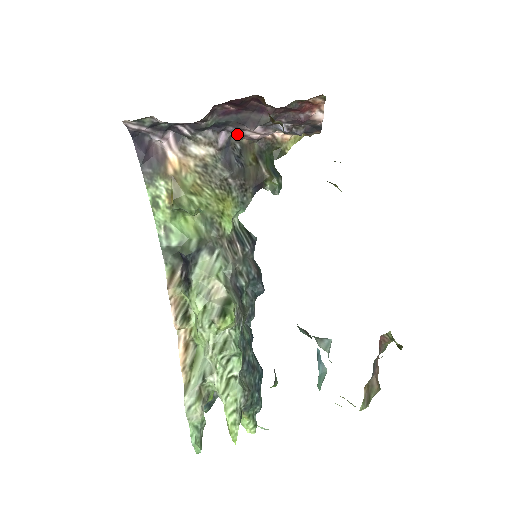
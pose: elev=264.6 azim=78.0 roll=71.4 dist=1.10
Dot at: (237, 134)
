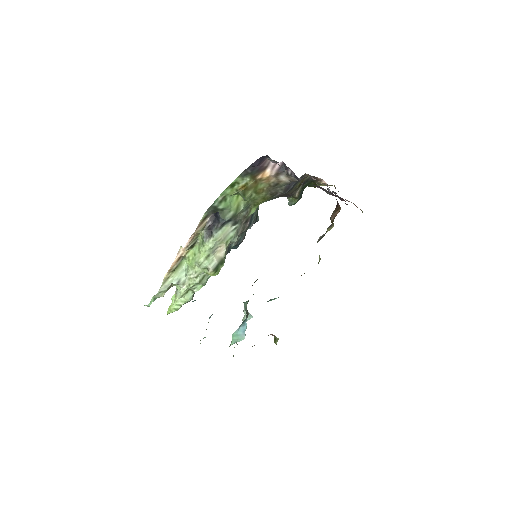
Dot at: occluded
